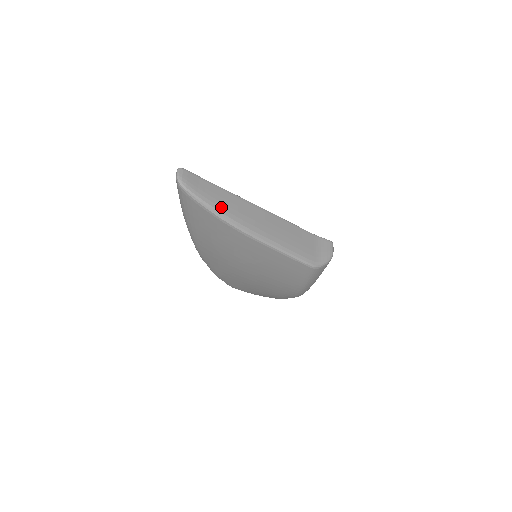
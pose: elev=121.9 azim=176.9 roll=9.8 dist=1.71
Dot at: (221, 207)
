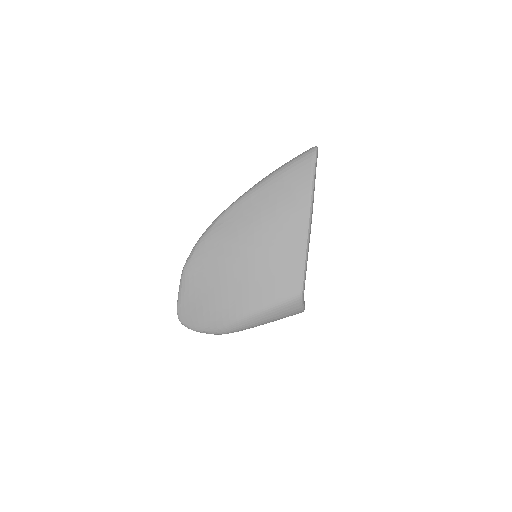
Dot at: occluded
